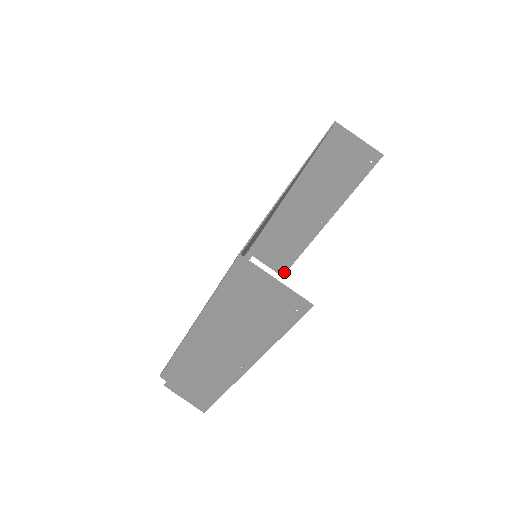
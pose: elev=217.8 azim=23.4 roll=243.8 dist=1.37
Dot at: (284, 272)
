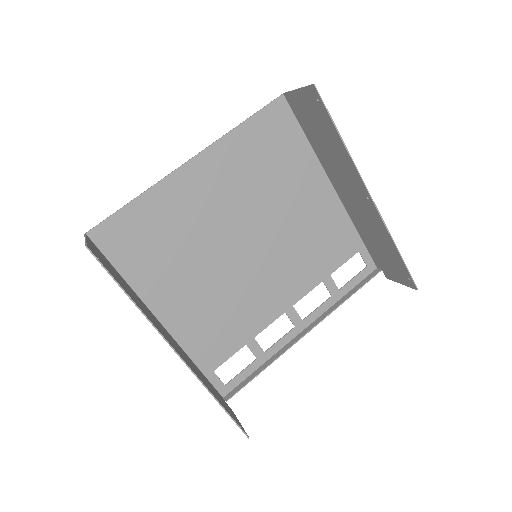
Dot at: (413, 283)
